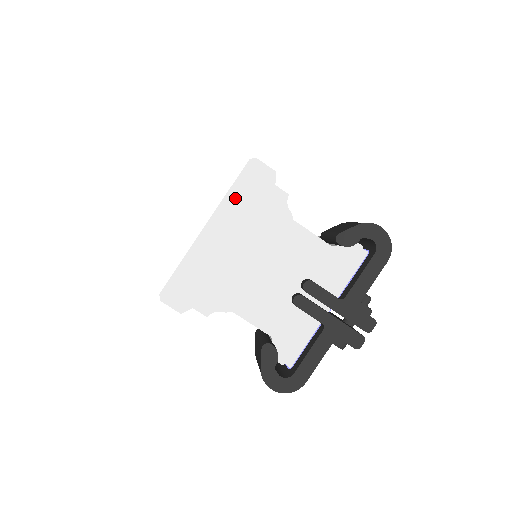
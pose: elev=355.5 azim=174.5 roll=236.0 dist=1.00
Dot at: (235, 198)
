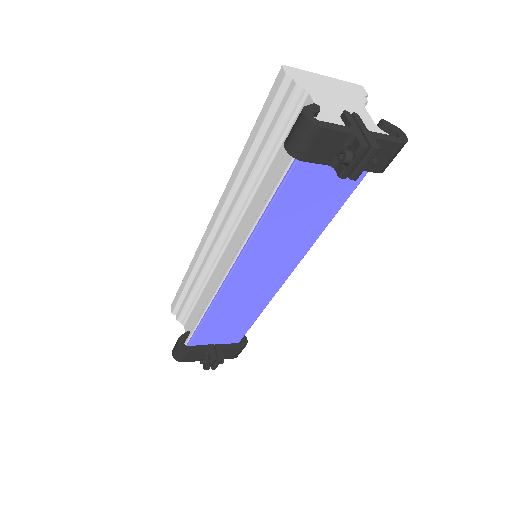
Dot at: (345, 84)
